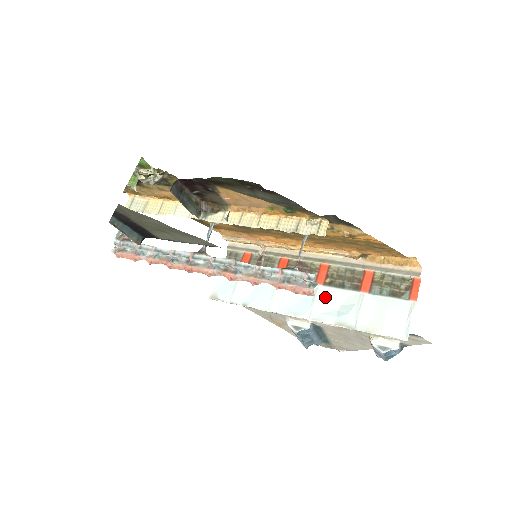
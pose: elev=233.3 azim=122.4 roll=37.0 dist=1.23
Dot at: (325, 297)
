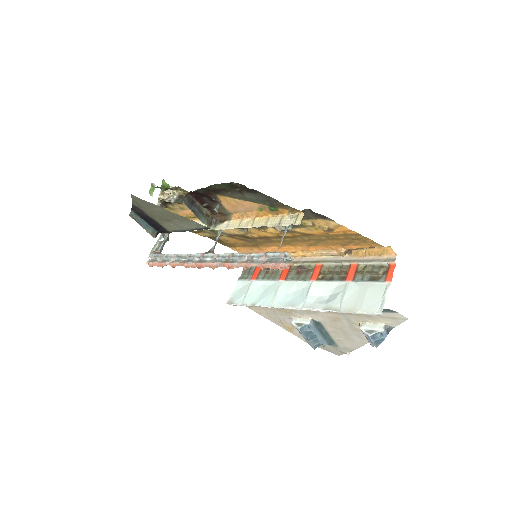
Dot at: (317, 290)
